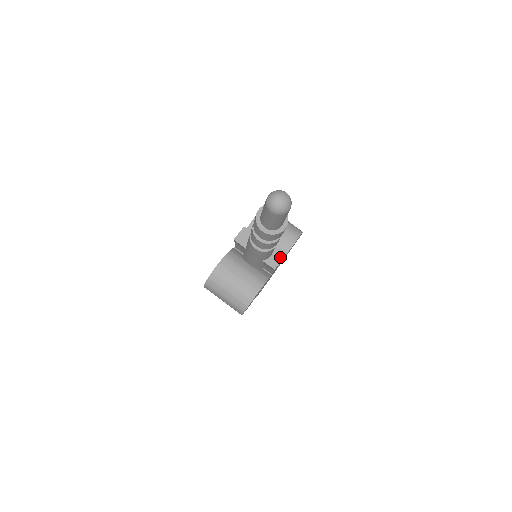
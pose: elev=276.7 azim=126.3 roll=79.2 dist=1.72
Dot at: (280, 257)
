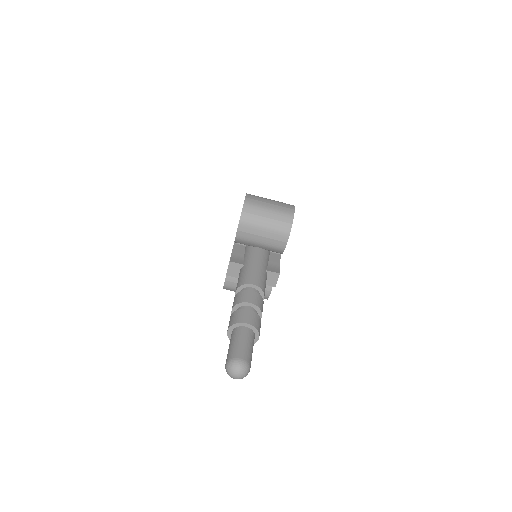
Dot at: (276, 276)
